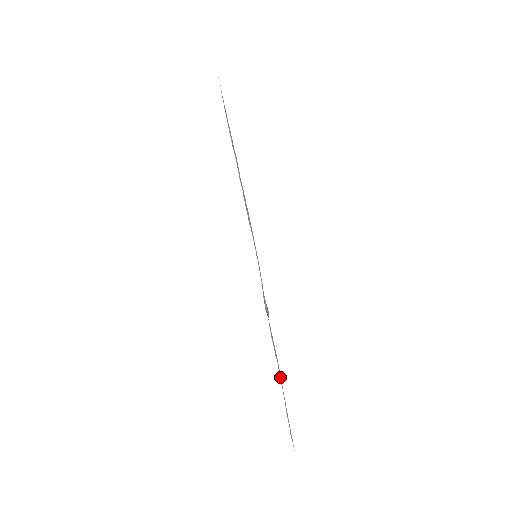
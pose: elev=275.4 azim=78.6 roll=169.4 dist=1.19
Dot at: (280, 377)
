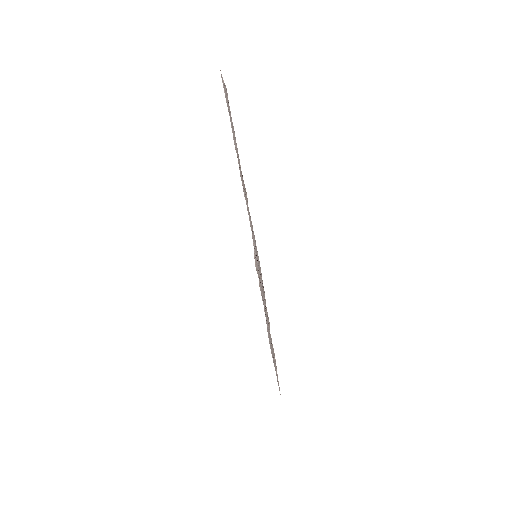
Dot at: occluded
